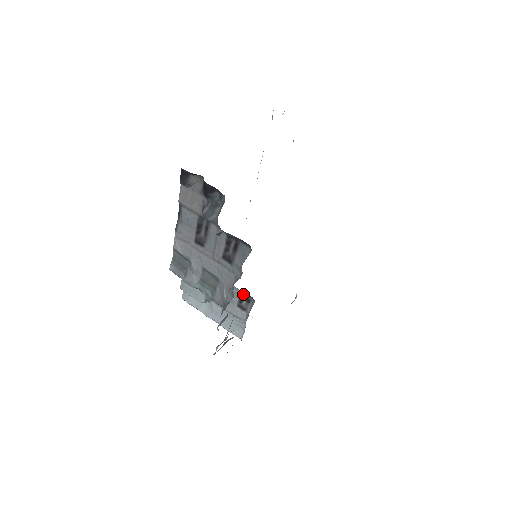
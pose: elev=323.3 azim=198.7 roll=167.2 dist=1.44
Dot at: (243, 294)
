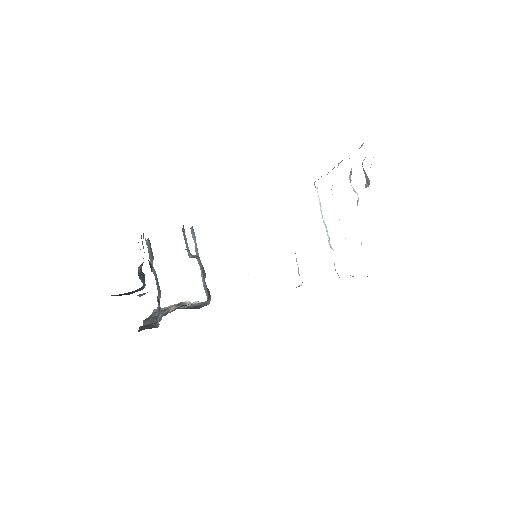
Dot at: occluded
